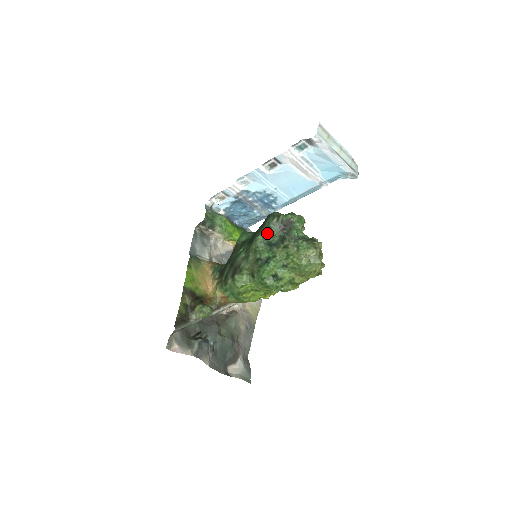
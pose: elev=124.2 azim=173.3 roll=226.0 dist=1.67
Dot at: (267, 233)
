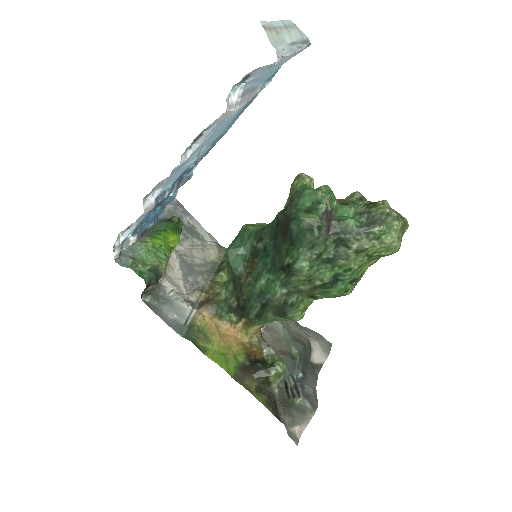
Dot at: (314, 253)
